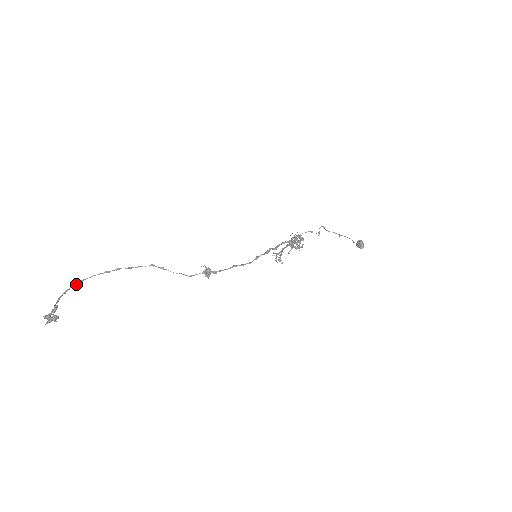
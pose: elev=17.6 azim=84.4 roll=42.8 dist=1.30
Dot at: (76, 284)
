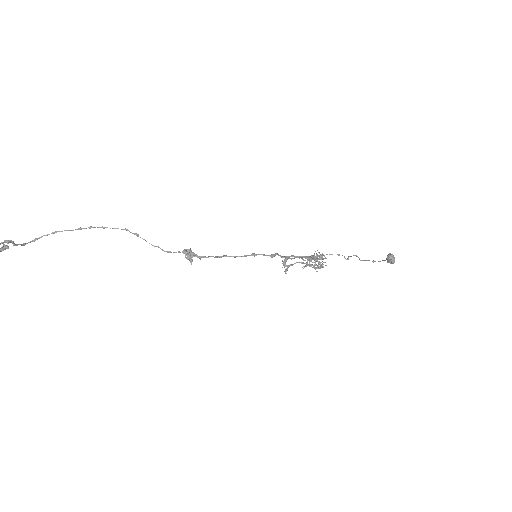
Dot at: (47, 235)
